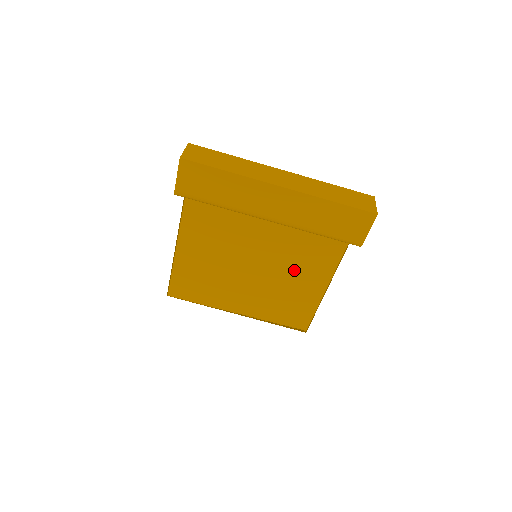
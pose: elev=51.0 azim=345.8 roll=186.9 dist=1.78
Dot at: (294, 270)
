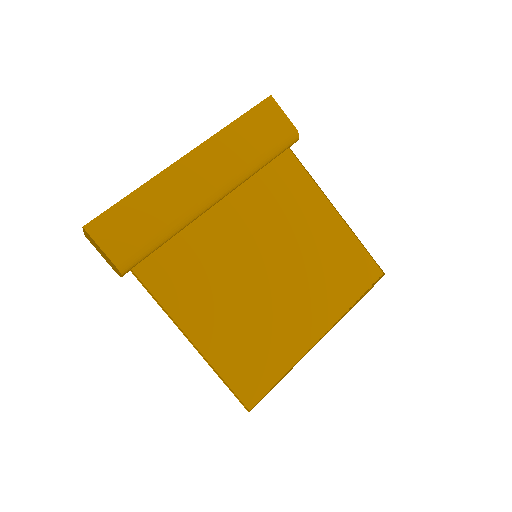
Dot at: (295, 227)
